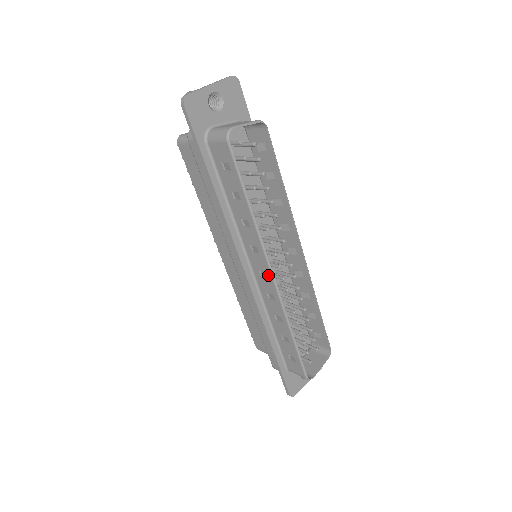
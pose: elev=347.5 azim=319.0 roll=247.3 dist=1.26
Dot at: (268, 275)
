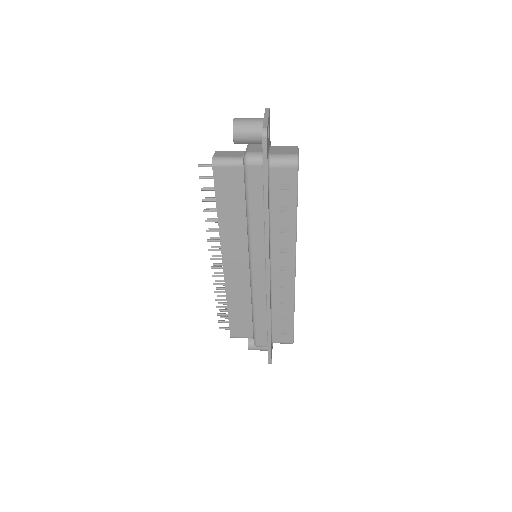
Dot at: (290, 268)
